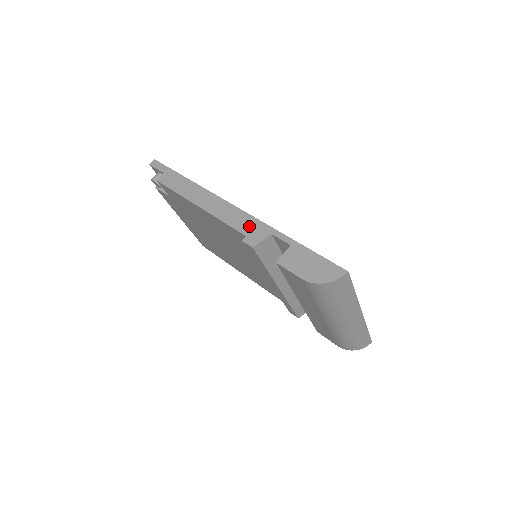
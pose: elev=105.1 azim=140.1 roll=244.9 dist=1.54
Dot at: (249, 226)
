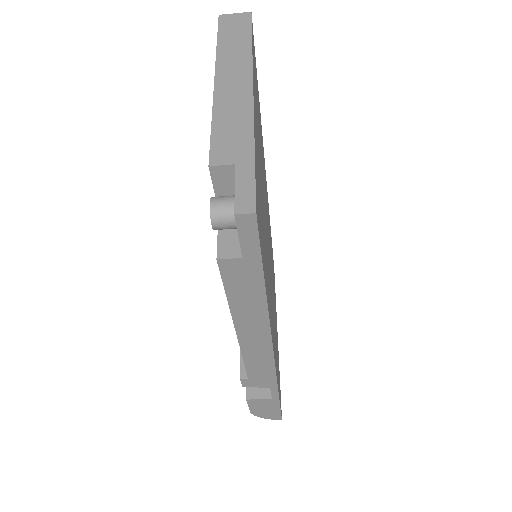
Dot at: (262, 376)
